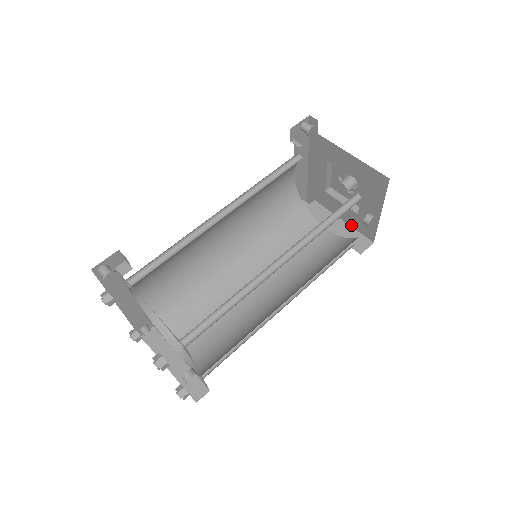
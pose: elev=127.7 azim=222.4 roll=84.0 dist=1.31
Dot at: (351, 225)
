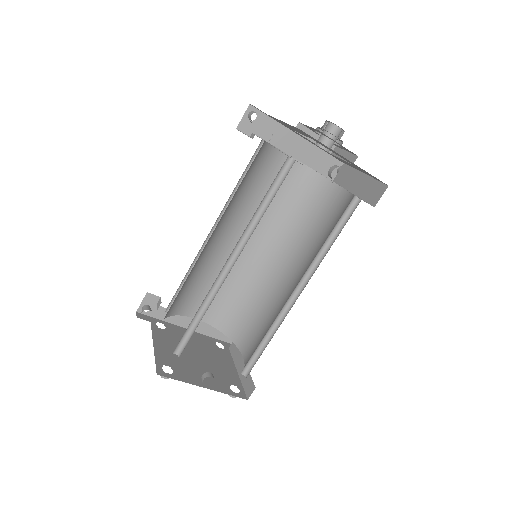
Dot at: (369, 175)
